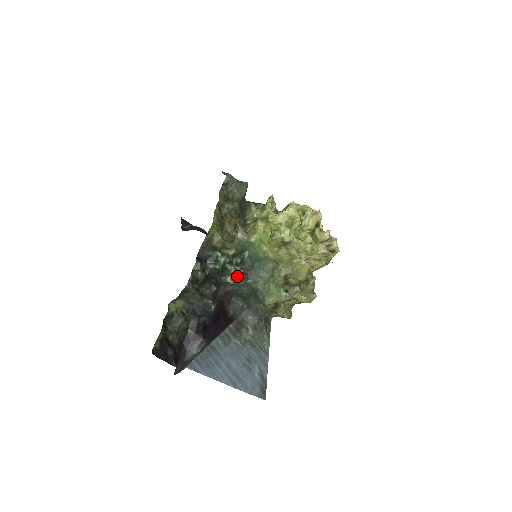
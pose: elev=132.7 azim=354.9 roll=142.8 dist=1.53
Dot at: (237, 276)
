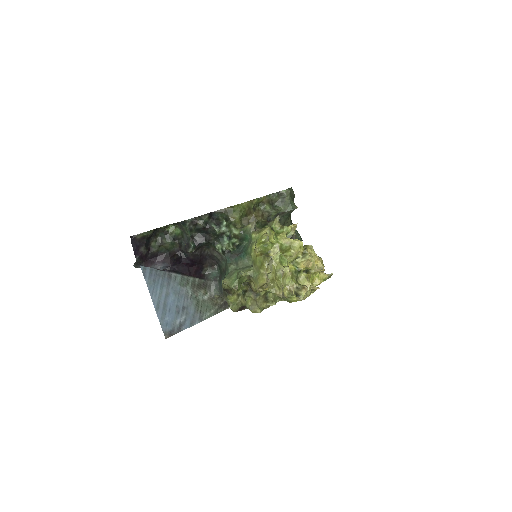
Dot at: (225, 249)
